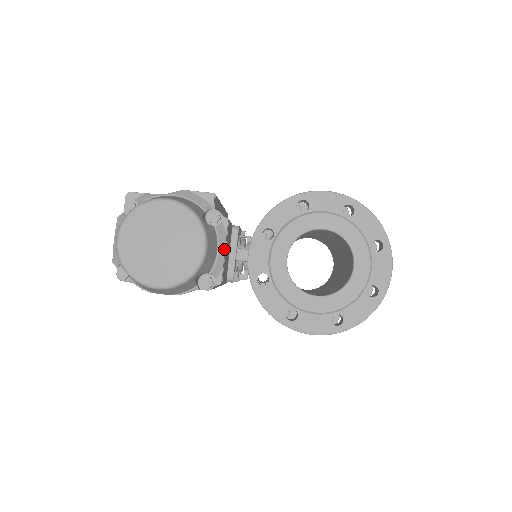
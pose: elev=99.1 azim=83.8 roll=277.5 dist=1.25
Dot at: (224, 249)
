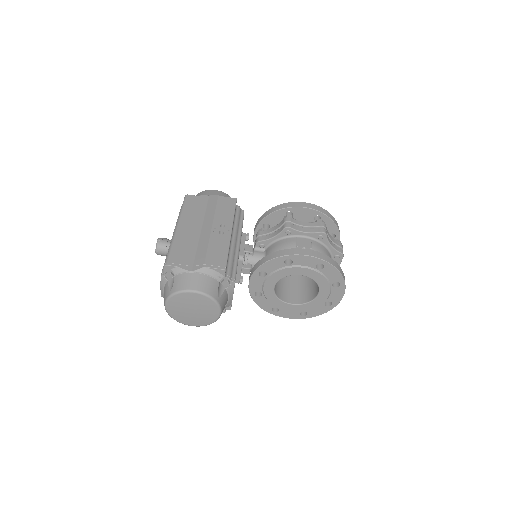
Dot at: (232, 297)
